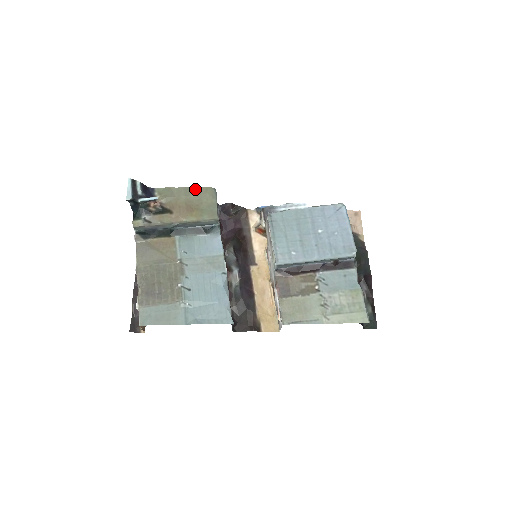
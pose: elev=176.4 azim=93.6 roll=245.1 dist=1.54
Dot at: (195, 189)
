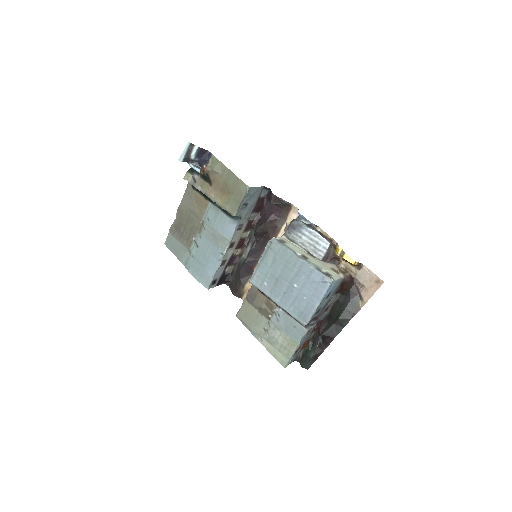
Dot at: (235, 177)
